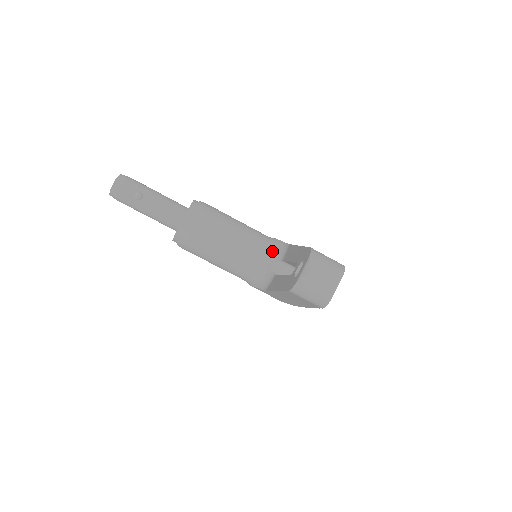
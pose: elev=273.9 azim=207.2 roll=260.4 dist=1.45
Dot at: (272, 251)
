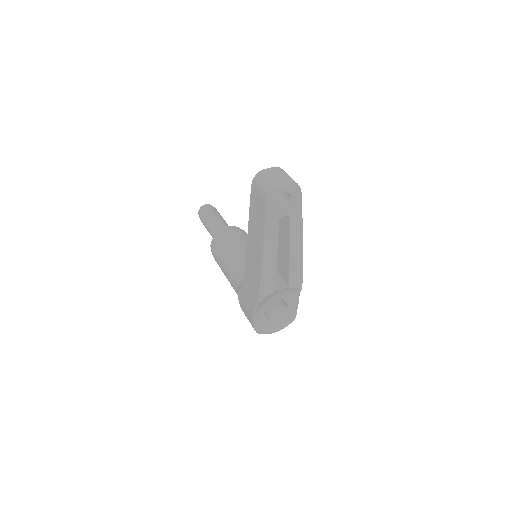
Dot at: occluded
